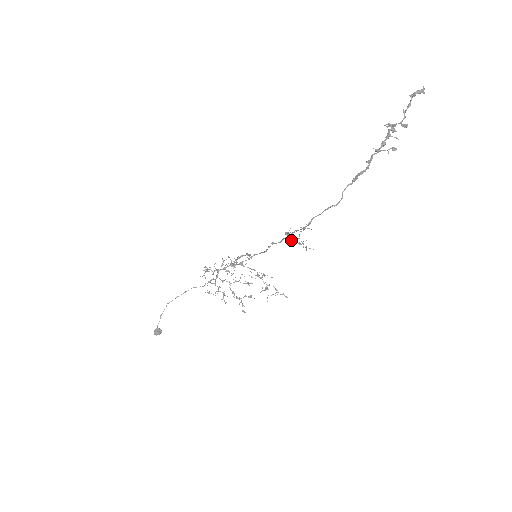
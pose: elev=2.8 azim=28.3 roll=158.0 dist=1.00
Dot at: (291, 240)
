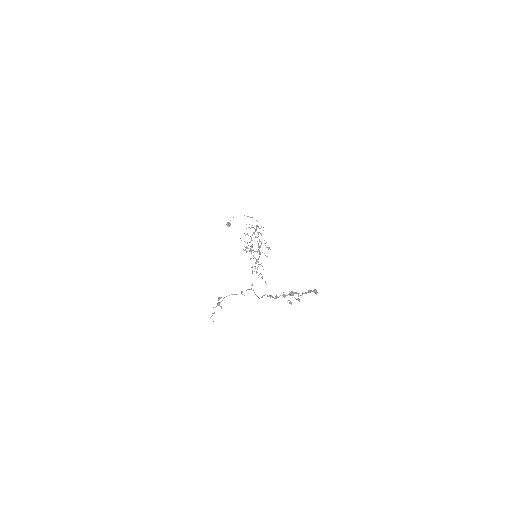
Dot at: (218, 303)
